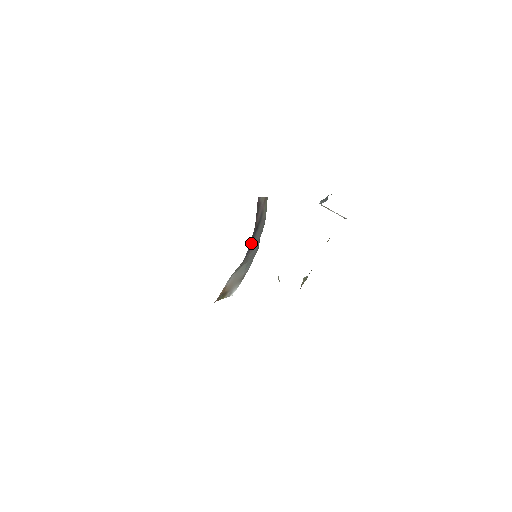
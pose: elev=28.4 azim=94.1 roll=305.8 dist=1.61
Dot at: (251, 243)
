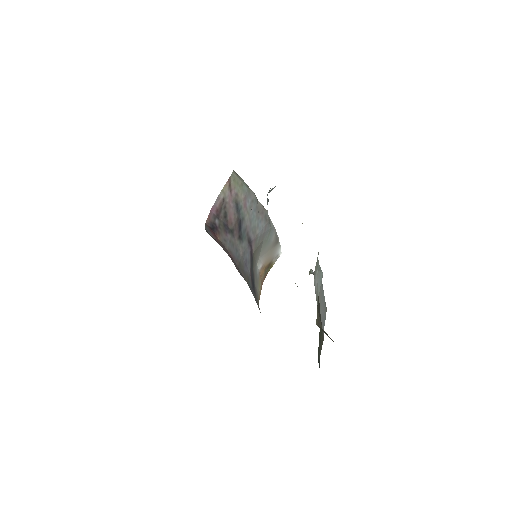
Dot at: (244, 242)
